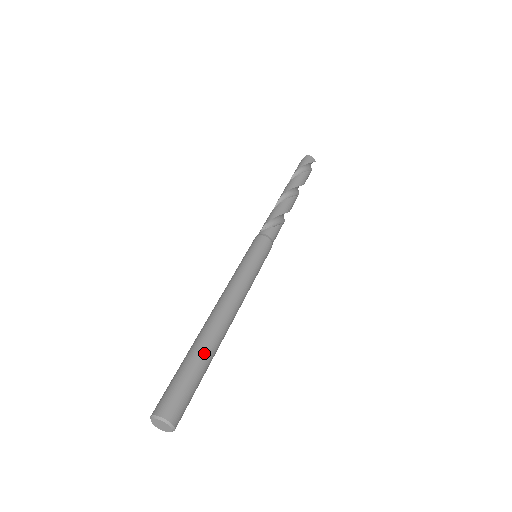
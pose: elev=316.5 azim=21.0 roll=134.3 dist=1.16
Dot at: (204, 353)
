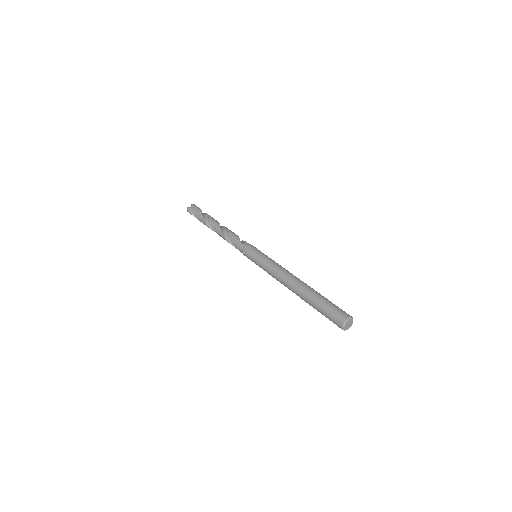
Dot at: (320, 294)
